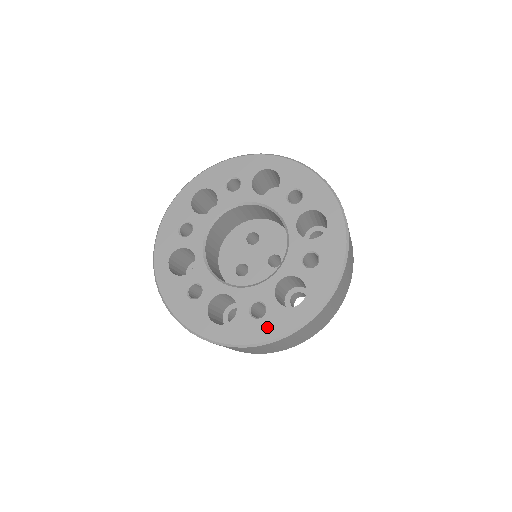
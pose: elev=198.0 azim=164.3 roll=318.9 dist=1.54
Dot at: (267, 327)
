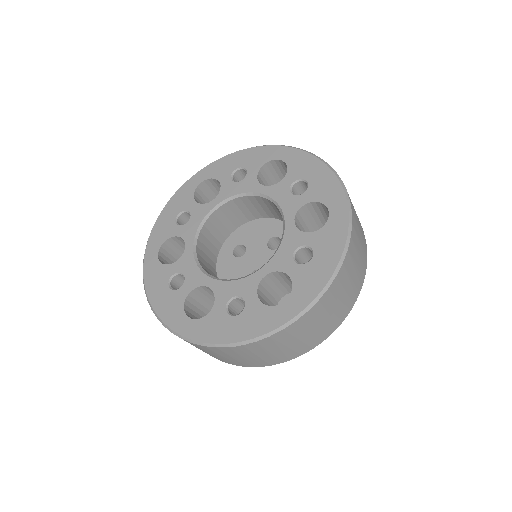
Dot at: (326, 254)
